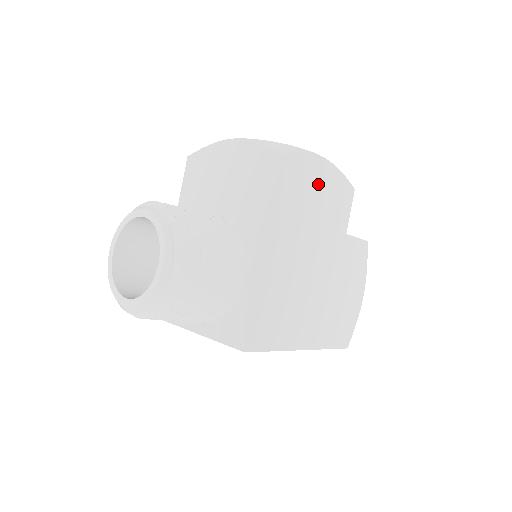
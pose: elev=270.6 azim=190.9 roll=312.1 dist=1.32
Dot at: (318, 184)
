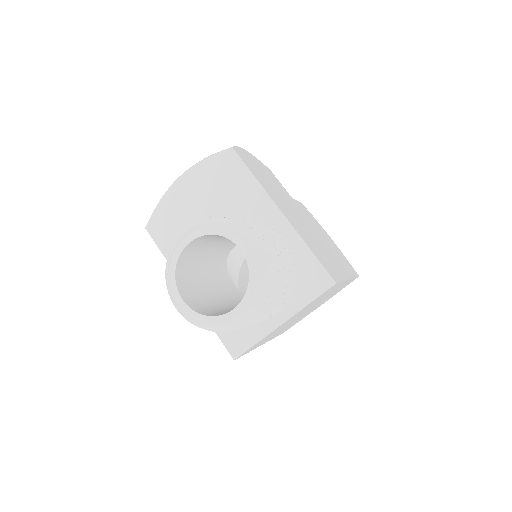
Dot at: (258, 167)
